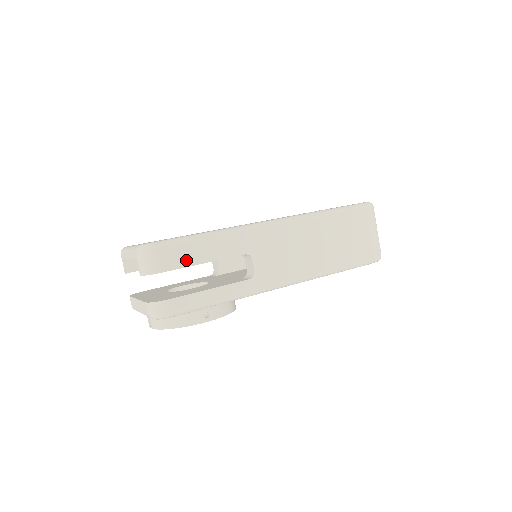
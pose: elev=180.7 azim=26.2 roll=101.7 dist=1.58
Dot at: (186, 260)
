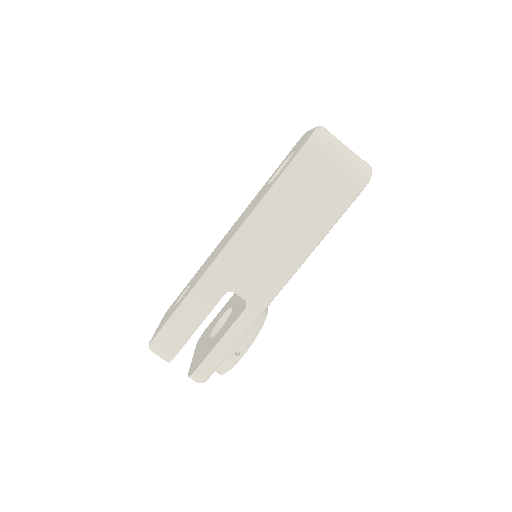
Dot at: (184, 335)
